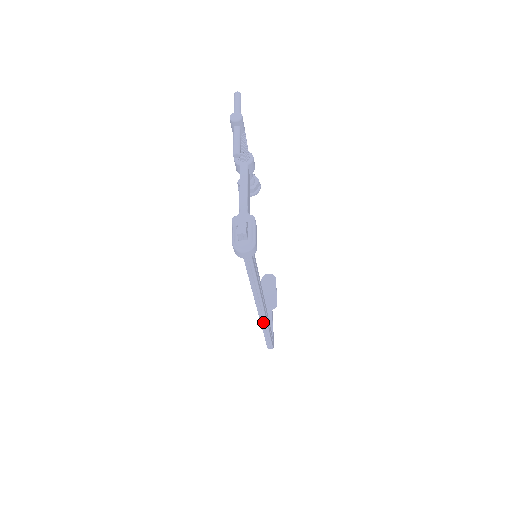
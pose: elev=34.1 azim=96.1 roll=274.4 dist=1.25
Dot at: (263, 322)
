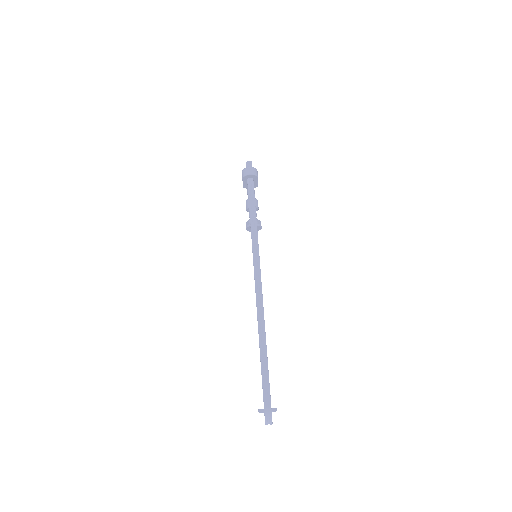
Dot at: (260, 314)
